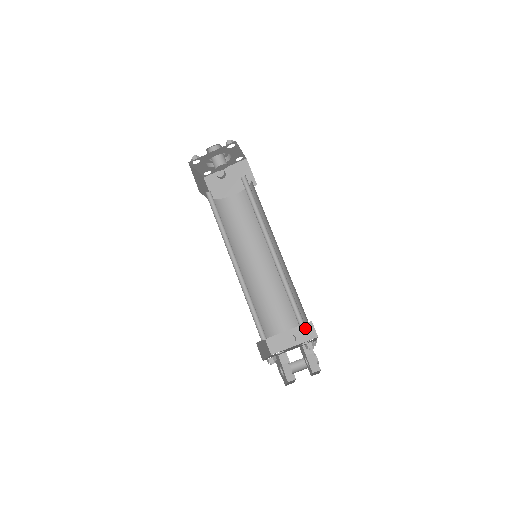
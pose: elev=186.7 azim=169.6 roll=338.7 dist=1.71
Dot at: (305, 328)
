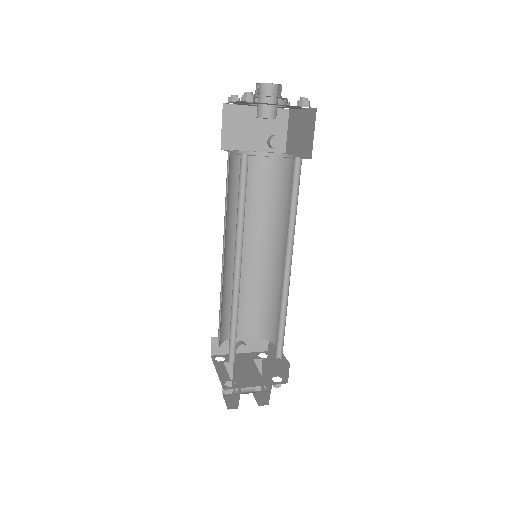
Dot at: (259, 339)
